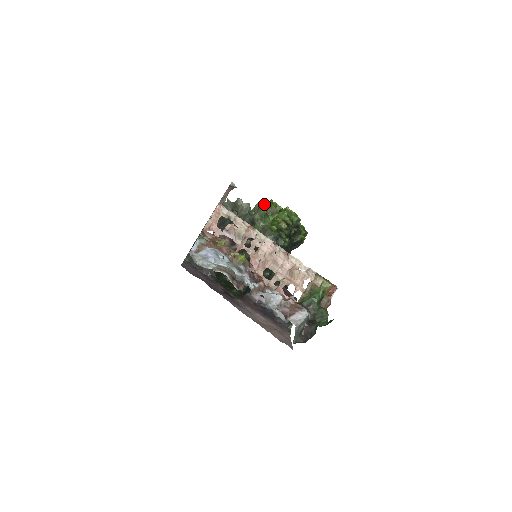
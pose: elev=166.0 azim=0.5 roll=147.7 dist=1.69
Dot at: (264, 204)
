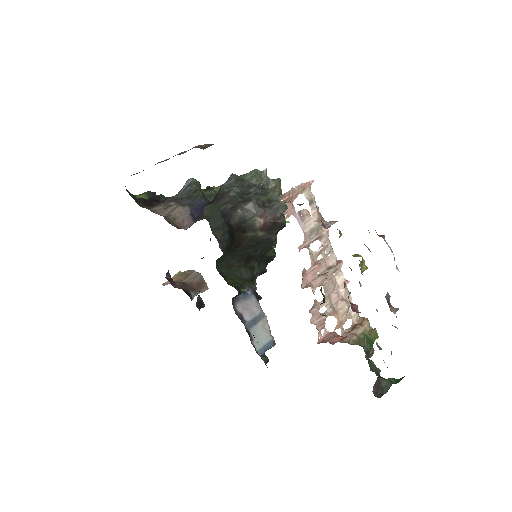
Dot at: occluded
